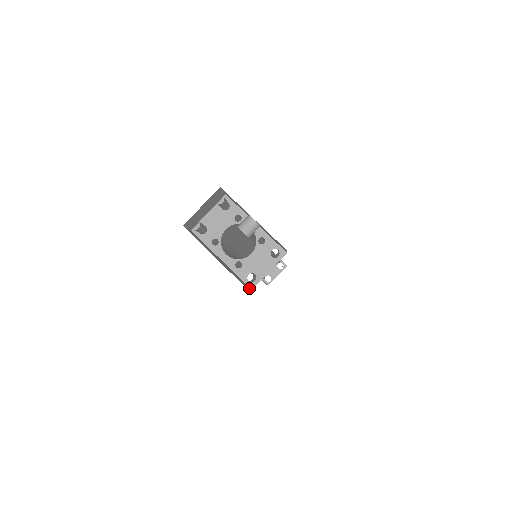
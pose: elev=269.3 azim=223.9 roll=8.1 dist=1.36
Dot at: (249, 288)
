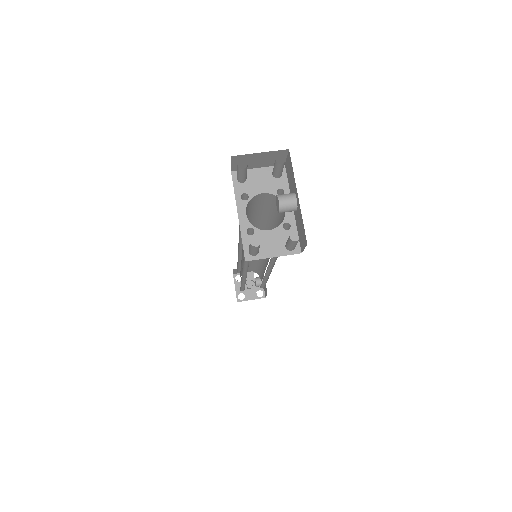
Dot at: (245, 257)
